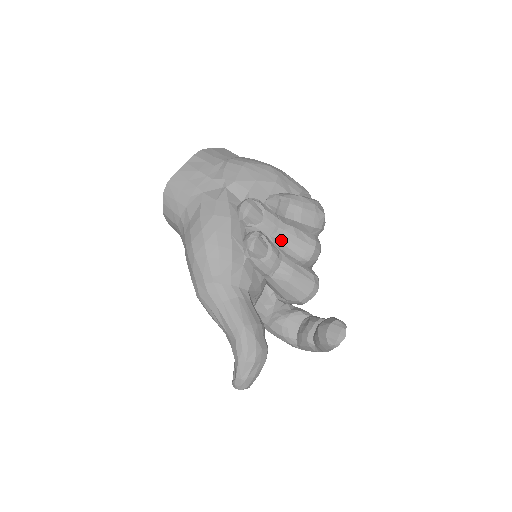
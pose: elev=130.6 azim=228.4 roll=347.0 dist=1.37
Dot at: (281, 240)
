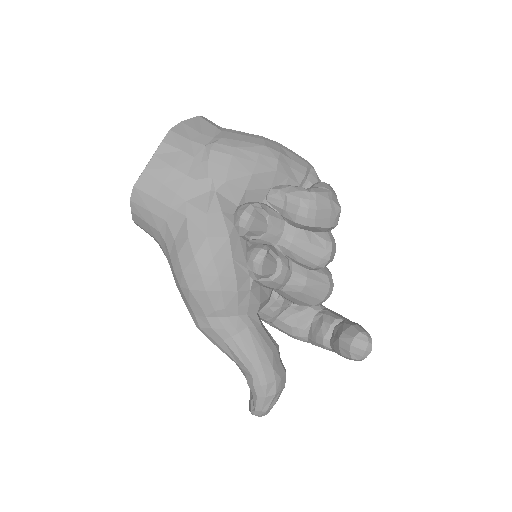
Dot at: (291, 249)
